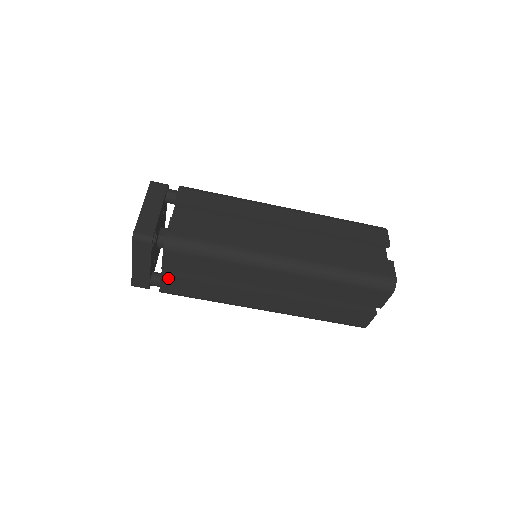
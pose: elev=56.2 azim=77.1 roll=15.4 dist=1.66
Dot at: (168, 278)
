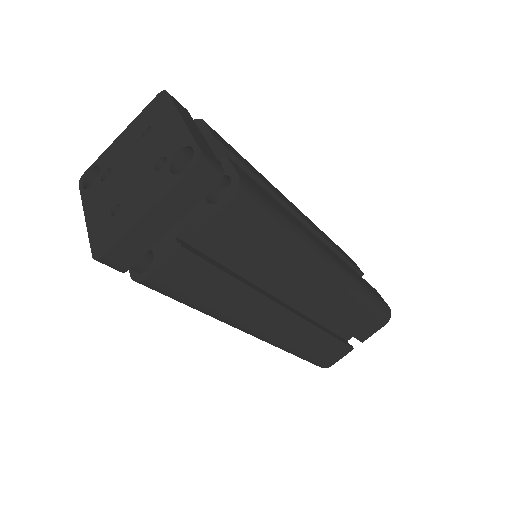
Dot at: (186, 255)
